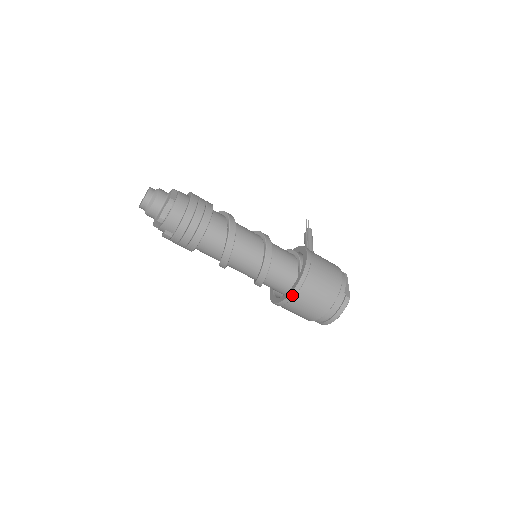
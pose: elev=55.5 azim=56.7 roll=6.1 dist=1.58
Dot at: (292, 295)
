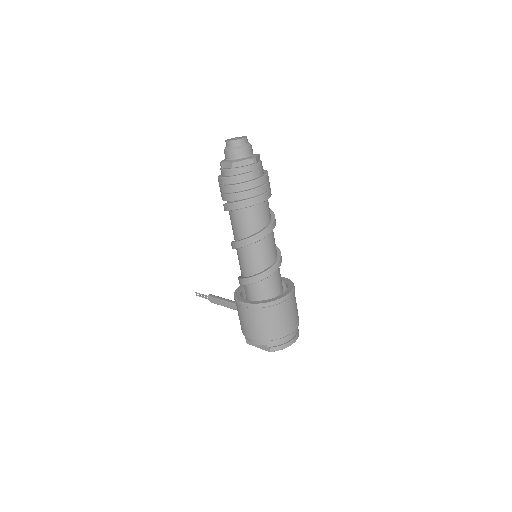
Dot at: (290, 295)
